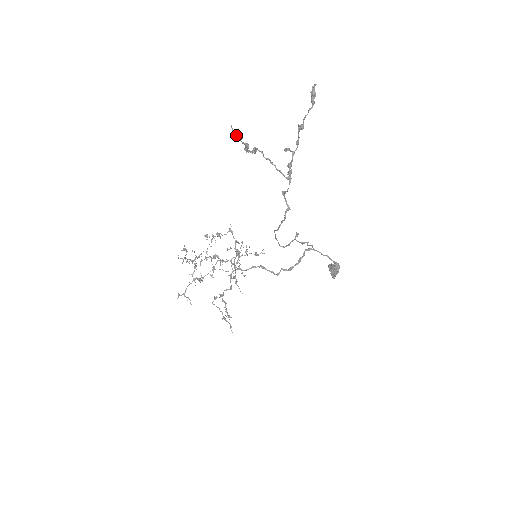
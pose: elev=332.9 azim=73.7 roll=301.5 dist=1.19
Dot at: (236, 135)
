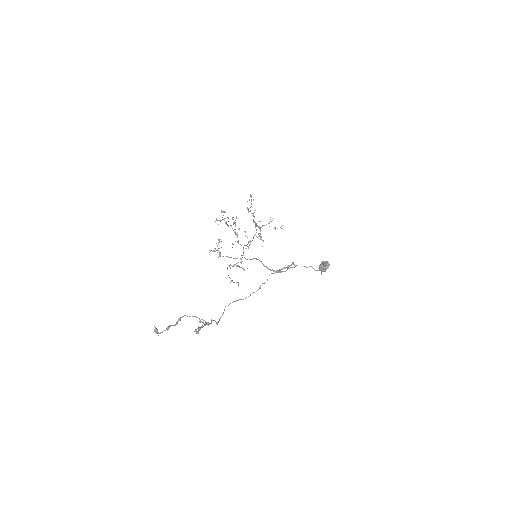
Dot at: (156, 333)
